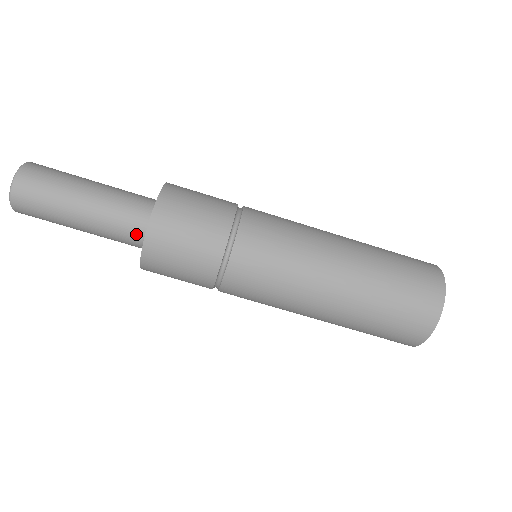
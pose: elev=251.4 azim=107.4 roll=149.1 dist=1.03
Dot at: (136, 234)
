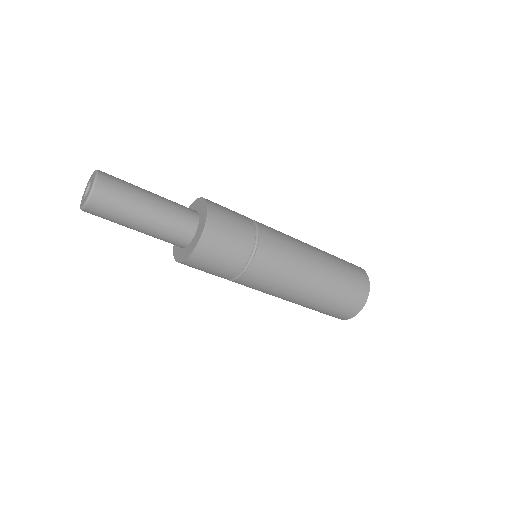
Dot at: (183, 238)
